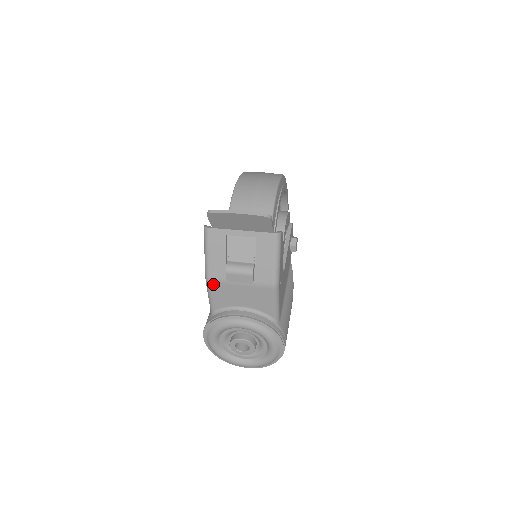
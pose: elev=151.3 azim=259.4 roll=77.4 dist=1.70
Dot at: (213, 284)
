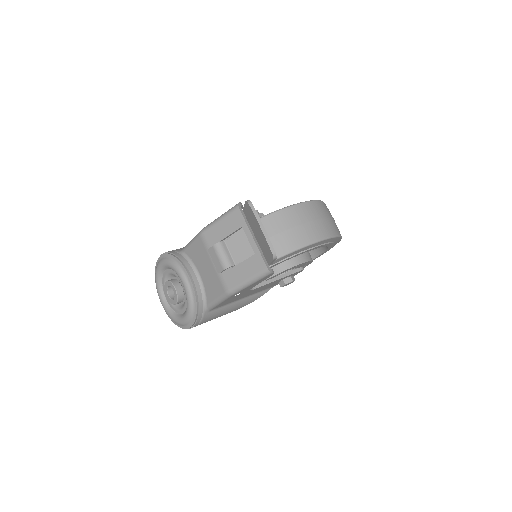
Dot at: (200, 239)
